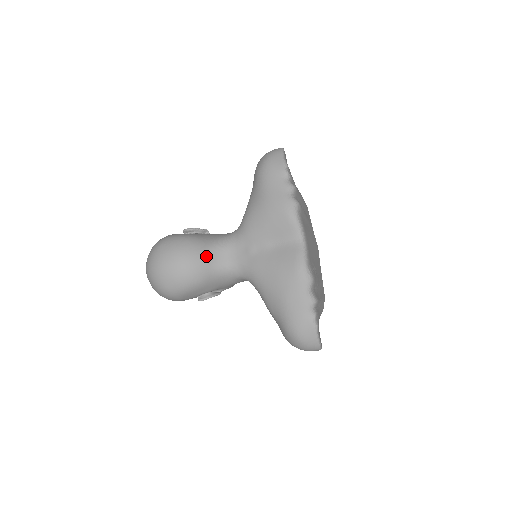
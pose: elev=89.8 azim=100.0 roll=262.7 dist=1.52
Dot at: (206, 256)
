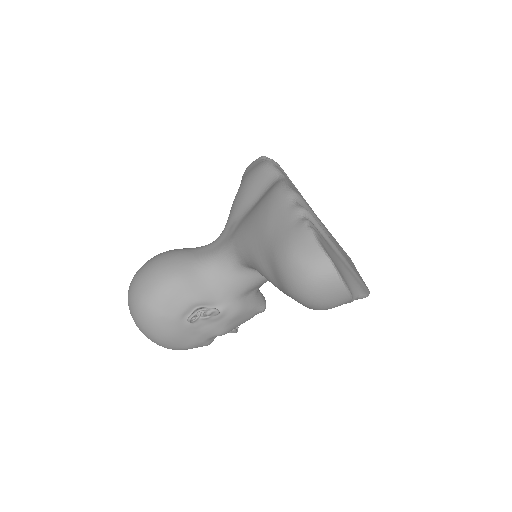
Dot at: (187, 252)
